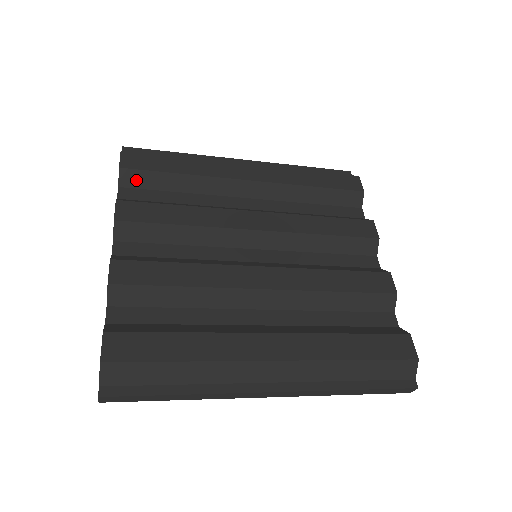
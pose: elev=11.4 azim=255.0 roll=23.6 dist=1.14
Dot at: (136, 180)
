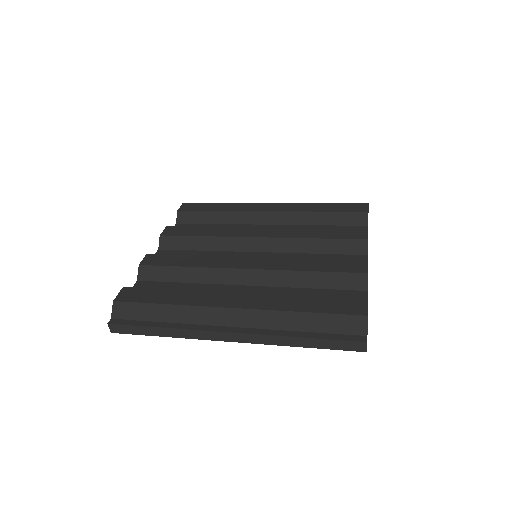
Dot at: (188, 218)
